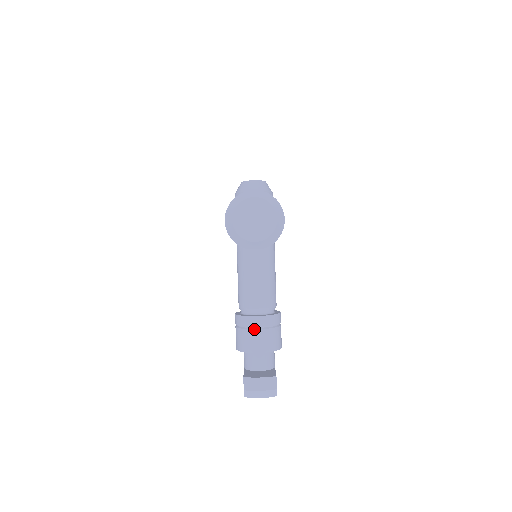
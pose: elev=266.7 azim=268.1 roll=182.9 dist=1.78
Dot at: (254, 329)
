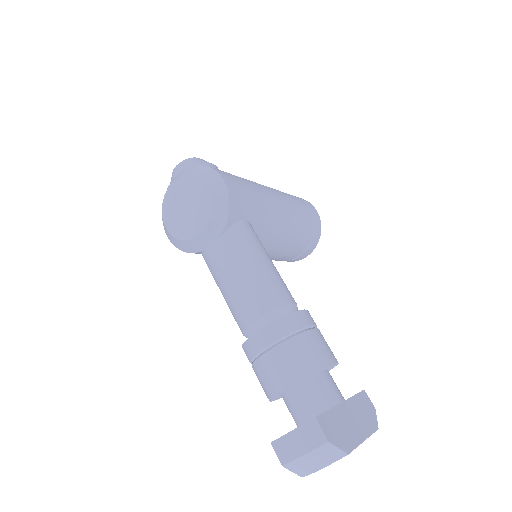
Dot at: (260, 356)
